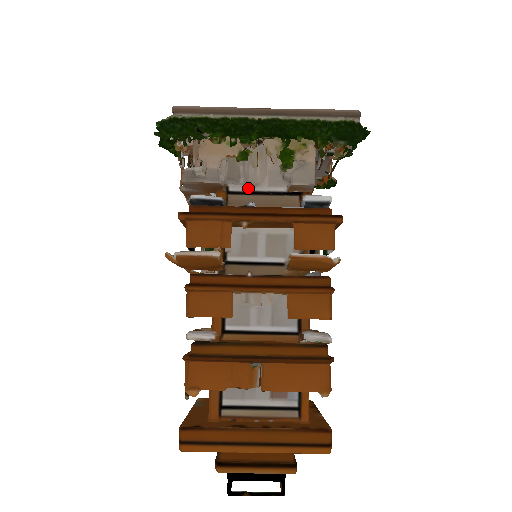
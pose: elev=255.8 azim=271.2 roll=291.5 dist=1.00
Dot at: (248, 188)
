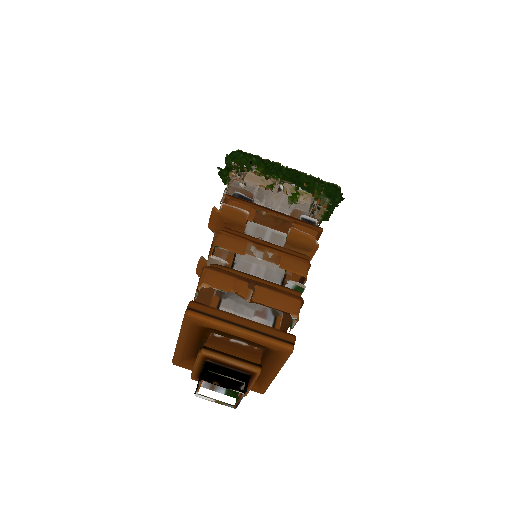
Dot at: occluded
